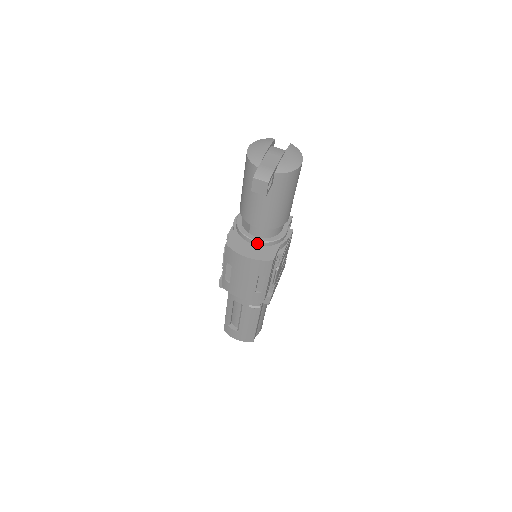
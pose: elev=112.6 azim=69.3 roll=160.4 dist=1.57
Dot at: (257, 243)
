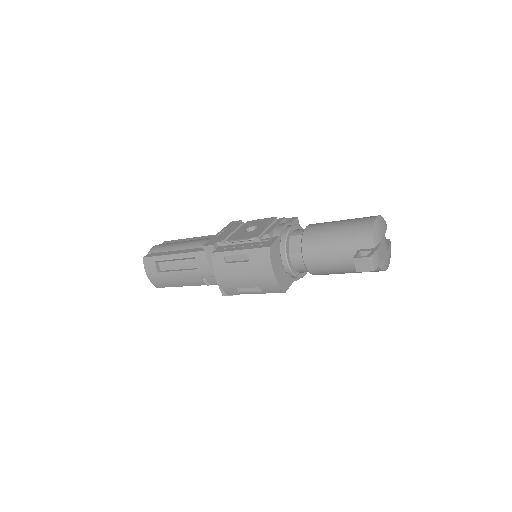
Dot at: (287, 268)
